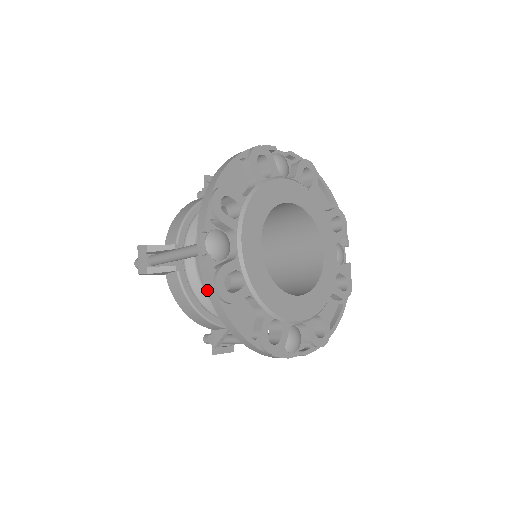
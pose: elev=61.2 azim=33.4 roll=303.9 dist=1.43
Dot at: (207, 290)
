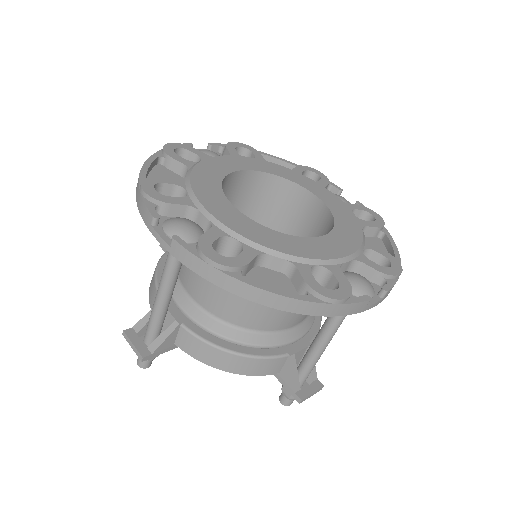
Dot at: (203, 276)
